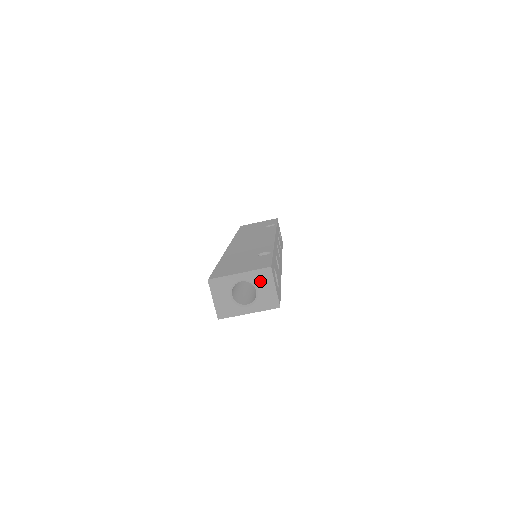
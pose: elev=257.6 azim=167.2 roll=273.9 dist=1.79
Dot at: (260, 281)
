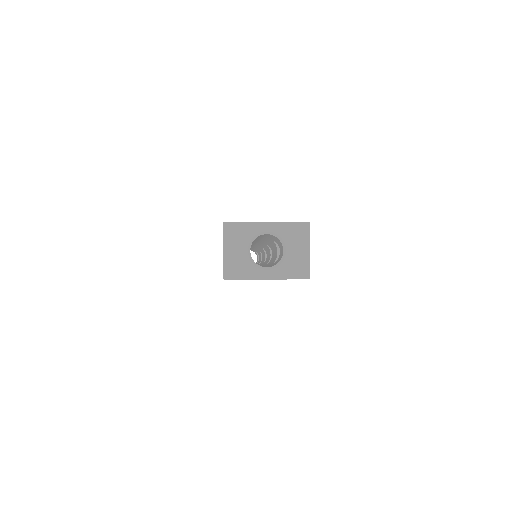
Dot at: (292, 238)
